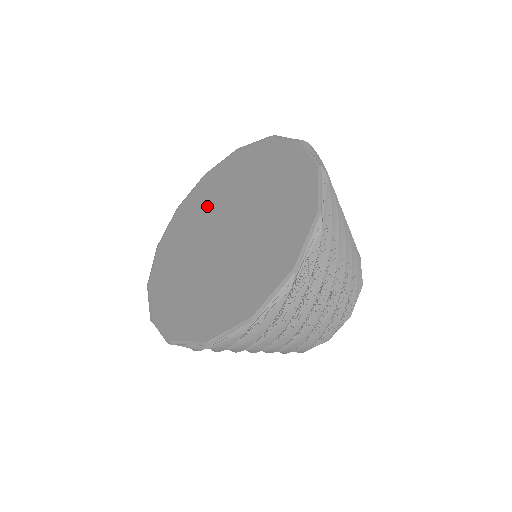
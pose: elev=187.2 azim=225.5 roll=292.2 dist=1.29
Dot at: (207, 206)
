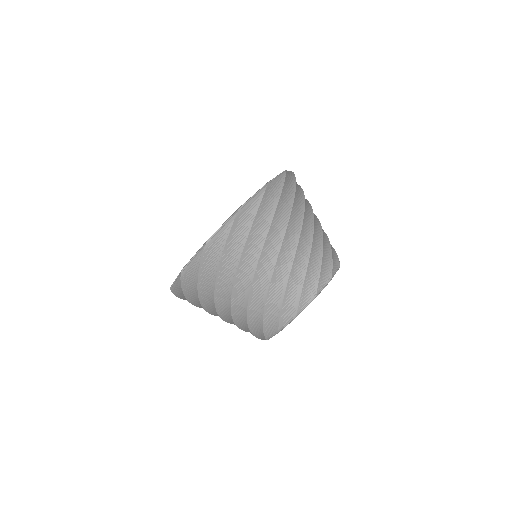
Dot at: occluded
